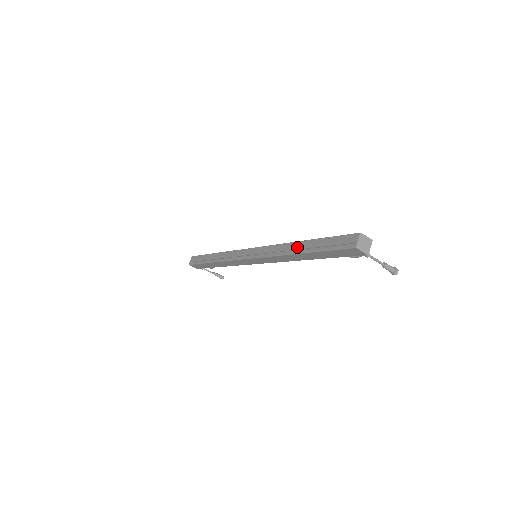
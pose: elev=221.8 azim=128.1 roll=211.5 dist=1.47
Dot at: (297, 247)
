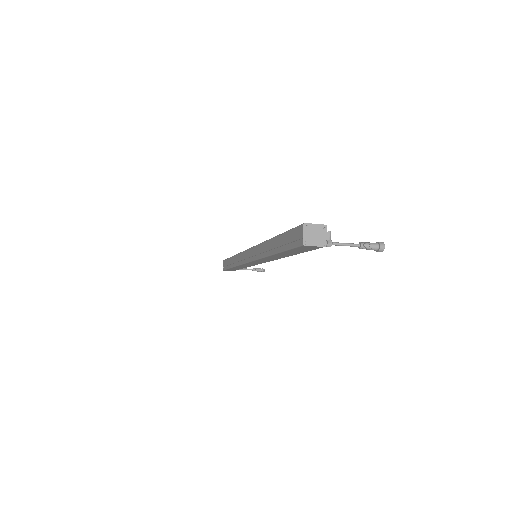
Dot at: (269, 247)
